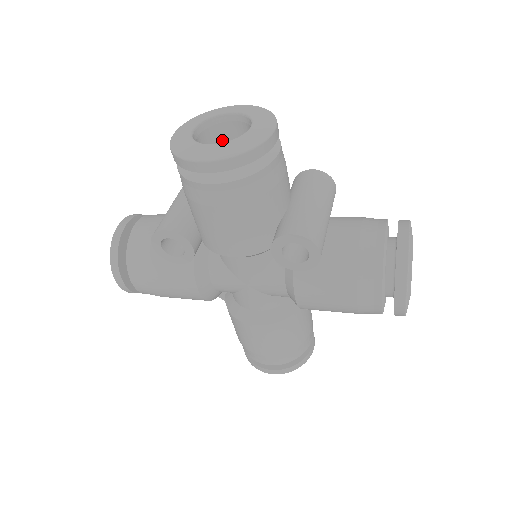
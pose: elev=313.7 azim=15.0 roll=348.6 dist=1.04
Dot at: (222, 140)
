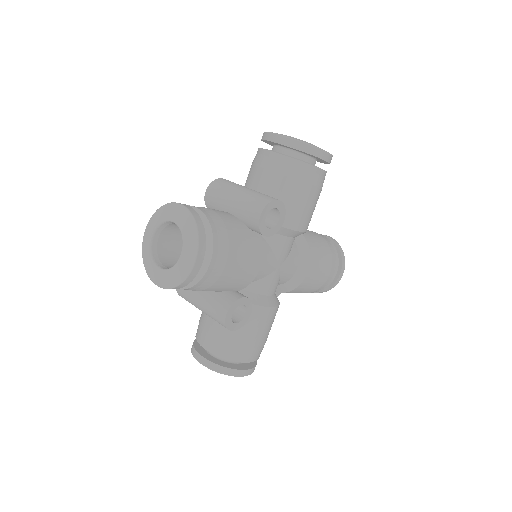
Dot at: (168, 251)
